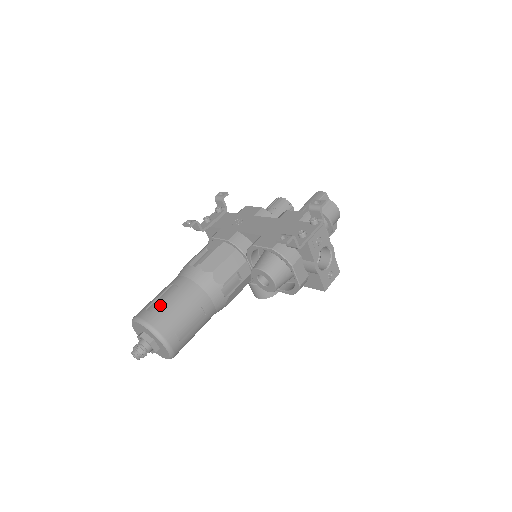
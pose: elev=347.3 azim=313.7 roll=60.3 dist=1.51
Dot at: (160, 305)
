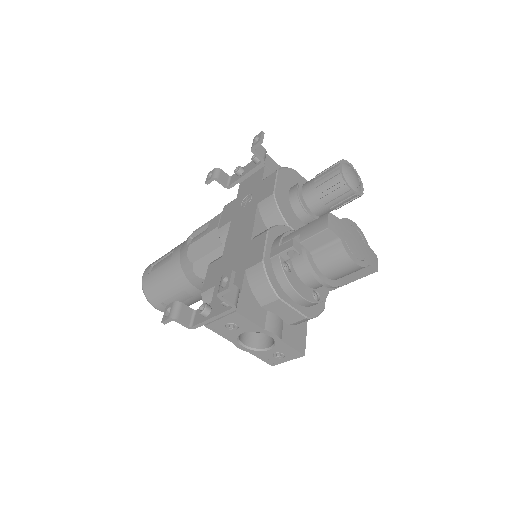
Dot at: (154, 271)
